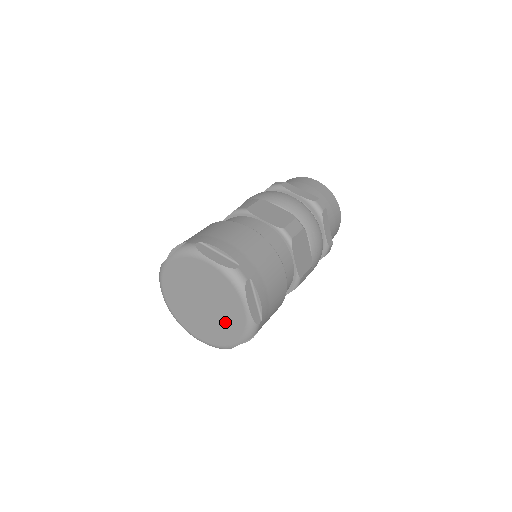
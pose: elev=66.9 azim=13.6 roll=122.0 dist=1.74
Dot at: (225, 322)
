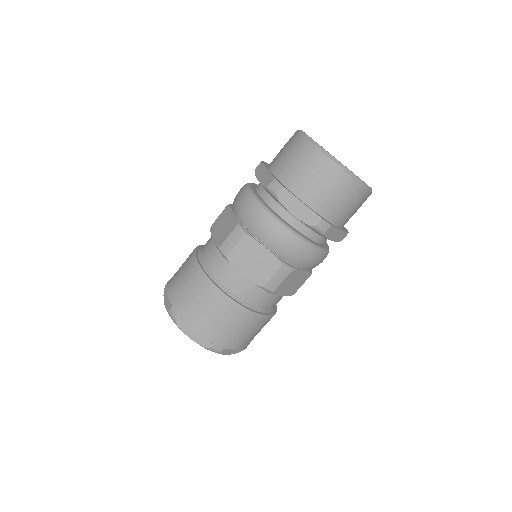
Dot at: occluded
